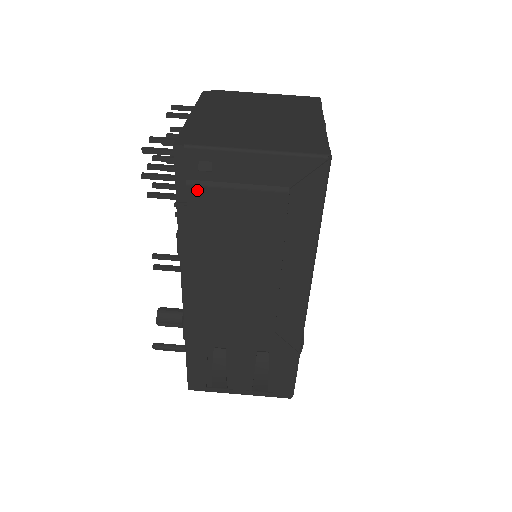
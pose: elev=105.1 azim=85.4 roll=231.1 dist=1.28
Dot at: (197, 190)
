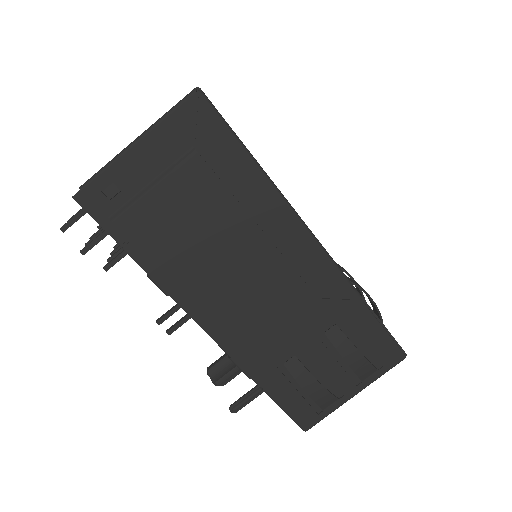
Dot at: (125, 219)
